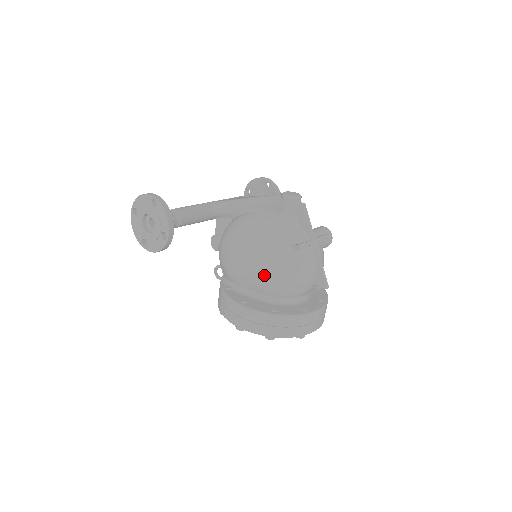
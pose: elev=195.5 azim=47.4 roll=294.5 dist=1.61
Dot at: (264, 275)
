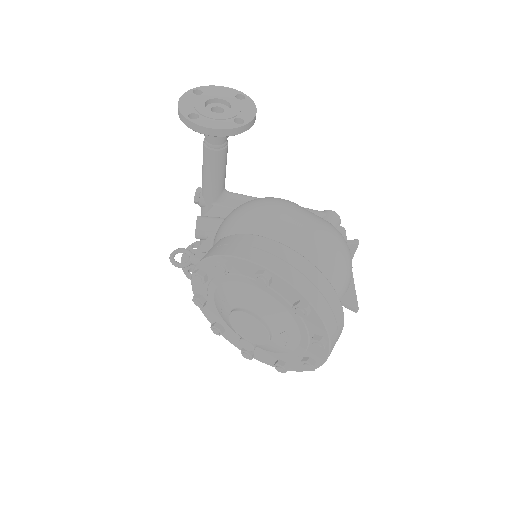
Dot at: (318, 239)
